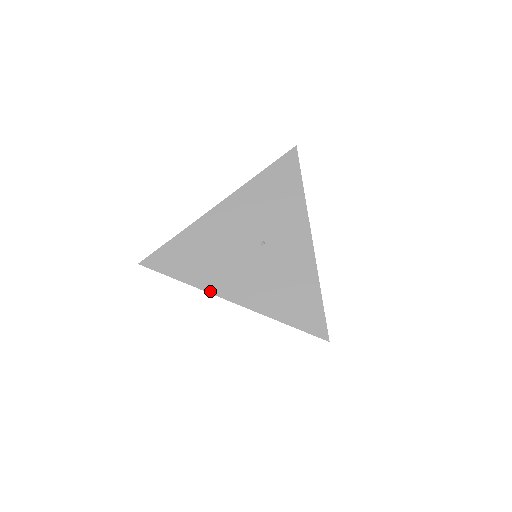
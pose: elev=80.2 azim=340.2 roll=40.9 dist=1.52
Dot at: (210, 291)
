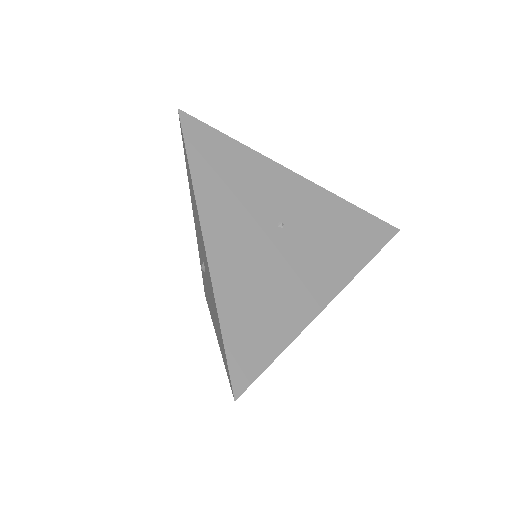
Dot at: (311, 318)
